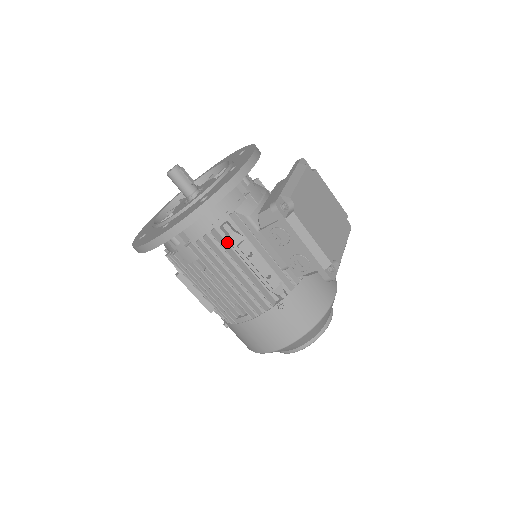
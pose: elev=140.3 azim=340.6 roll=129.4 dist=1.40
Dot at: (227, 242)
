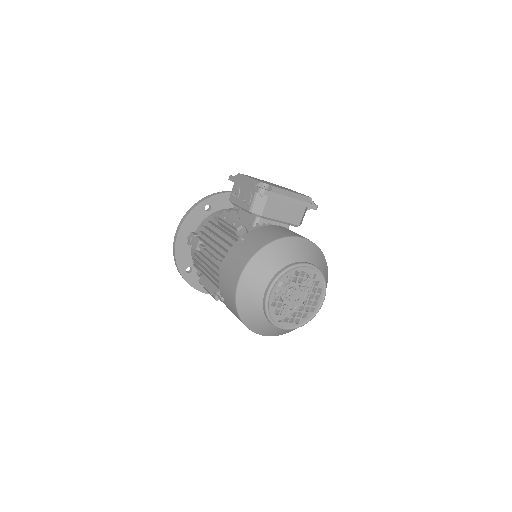
Dot at: (217, 225)
